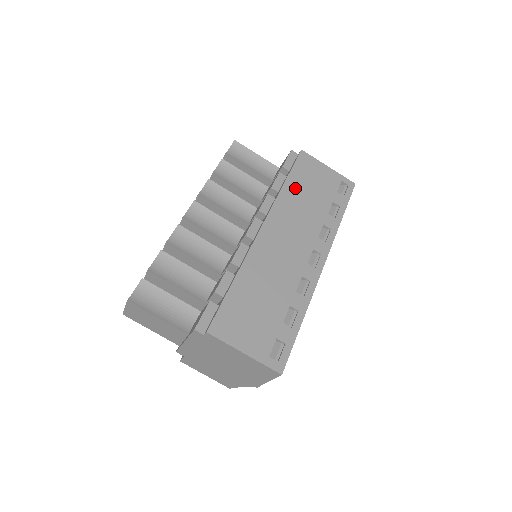
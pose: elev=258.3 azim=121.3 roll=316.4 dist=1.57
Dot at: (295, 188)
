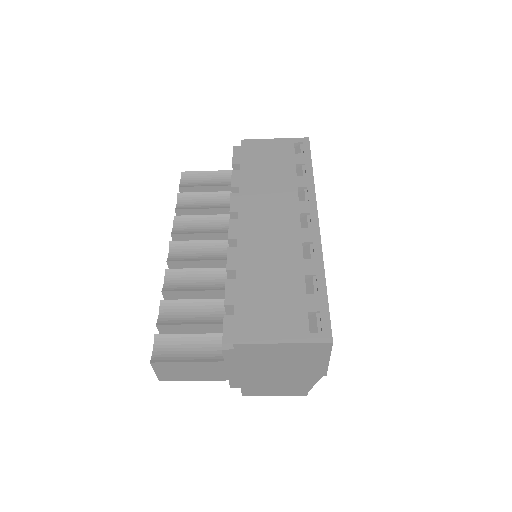
Dot at: (252, 173)
